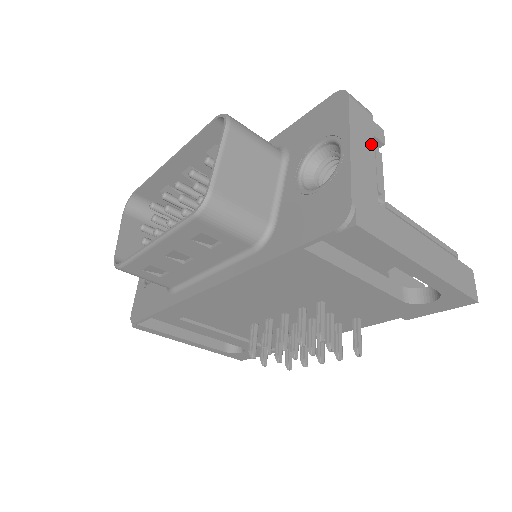
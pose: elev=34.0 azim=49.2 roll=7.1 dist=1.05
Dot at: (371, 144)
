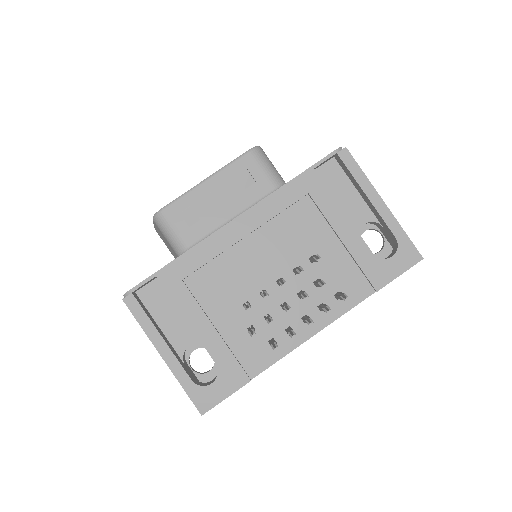
Dot at: occluded
